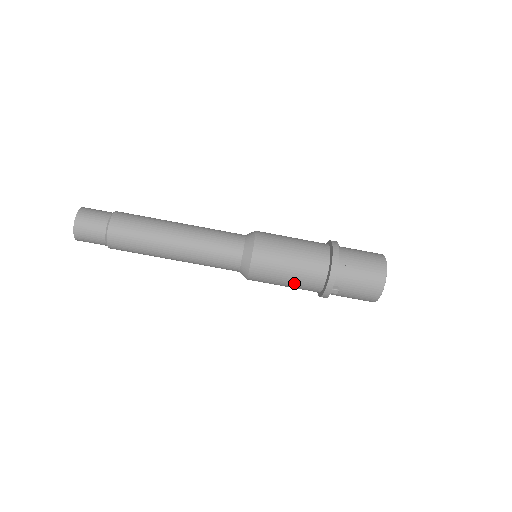
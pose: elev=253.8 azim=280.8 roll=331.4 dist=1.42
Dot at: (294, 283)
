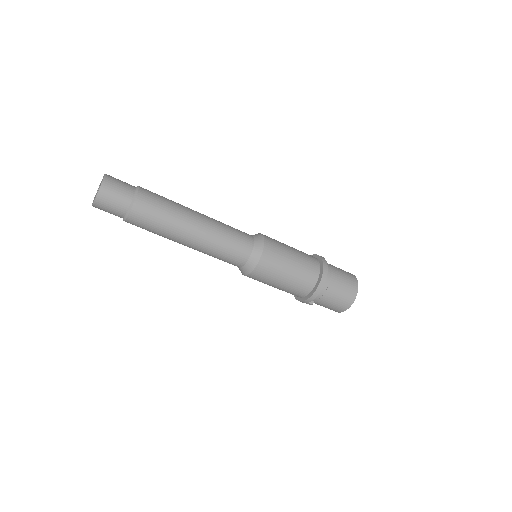
Dot at: (280, 289)
